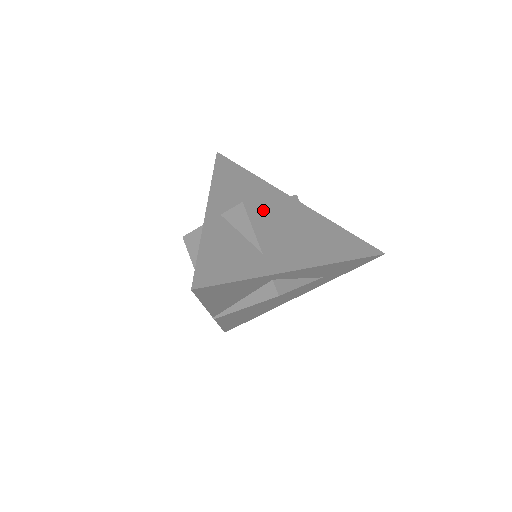
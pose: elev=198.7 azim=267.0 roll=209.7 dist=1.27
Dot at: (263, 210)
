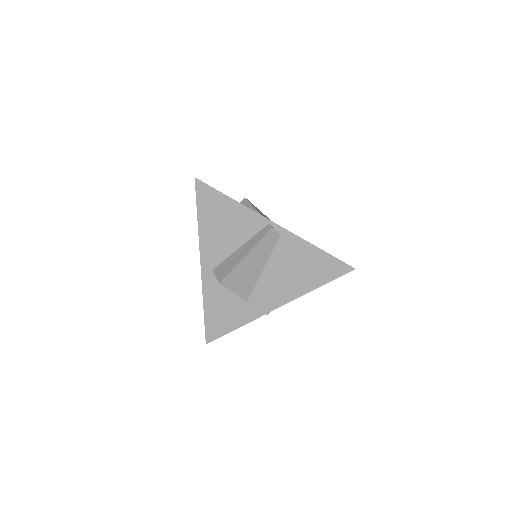
Dot at: (239, 272)
